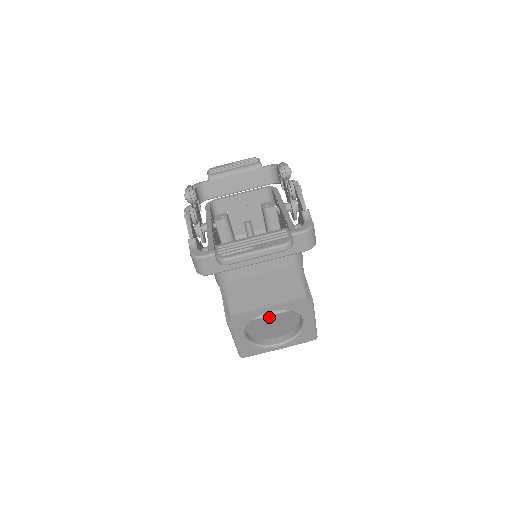
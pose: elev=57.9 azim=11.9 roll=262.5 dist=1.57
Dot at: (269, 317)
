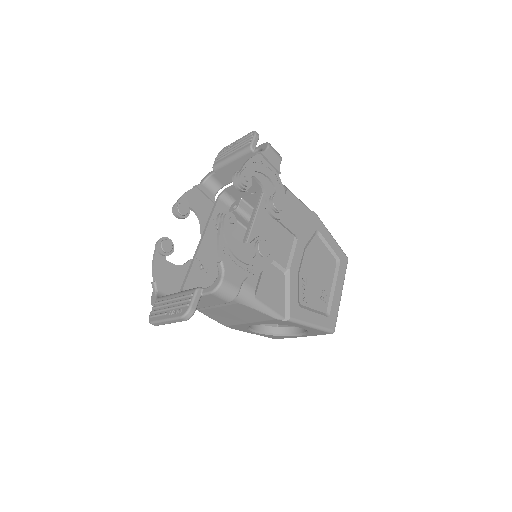
Dot at: occluded
